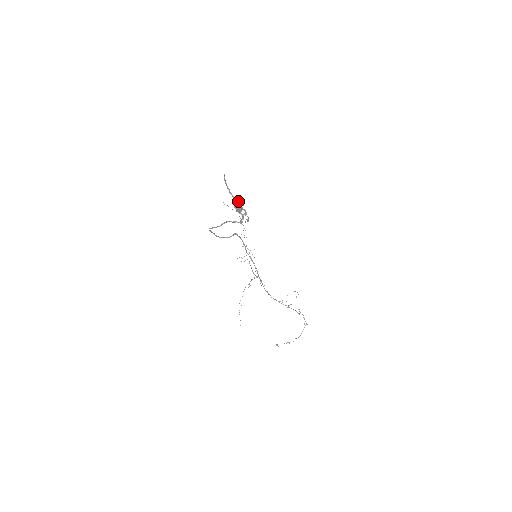
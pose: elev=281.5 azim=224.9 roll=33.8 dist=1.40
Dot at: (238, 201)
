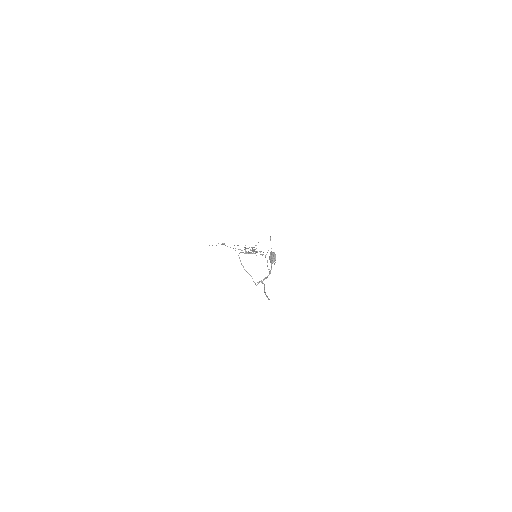
Dot at: (275, 260)
